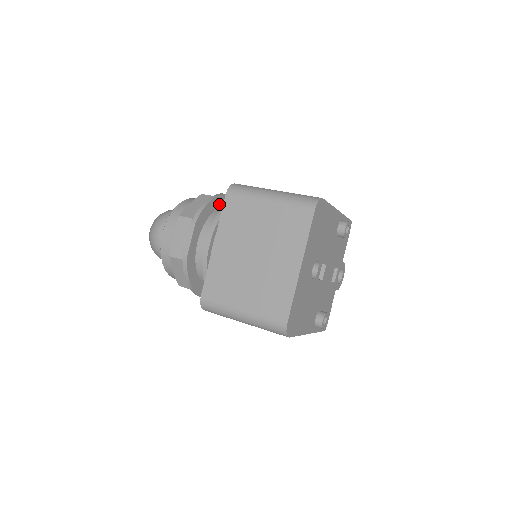
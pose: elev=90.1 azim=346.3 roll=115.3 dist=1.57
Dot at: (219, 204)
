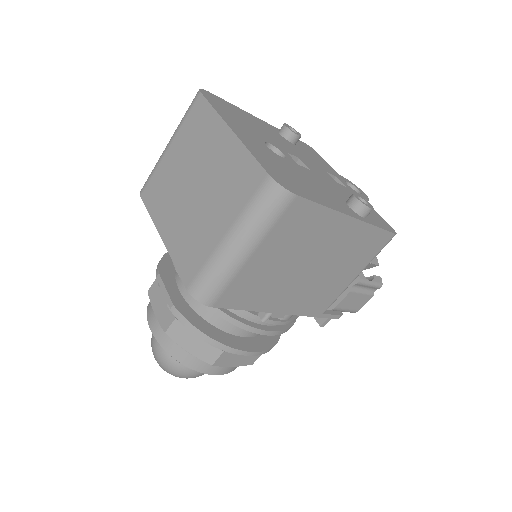
Dot at: occluded
